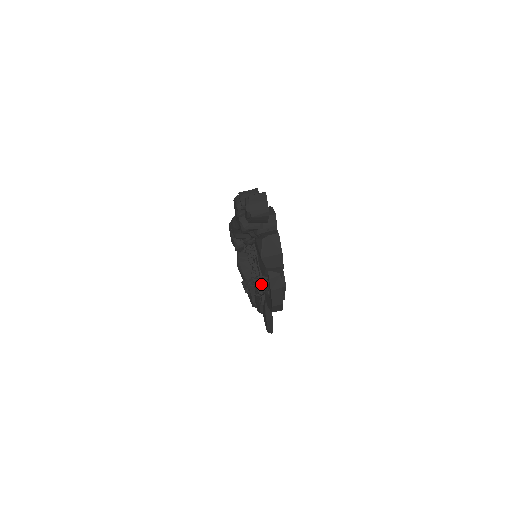
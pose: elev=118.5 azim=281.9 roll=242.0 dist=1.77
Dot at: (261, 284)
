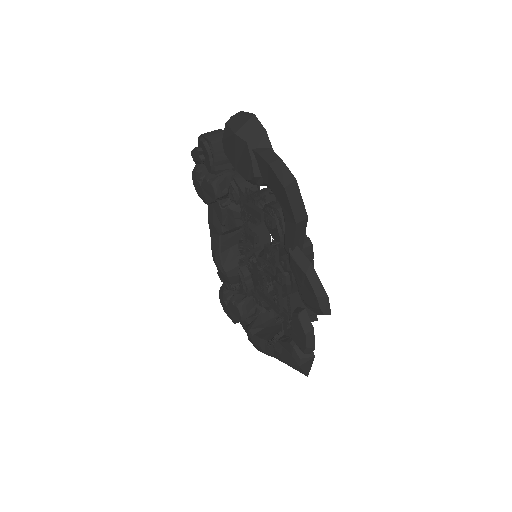
Dot at: occluded
